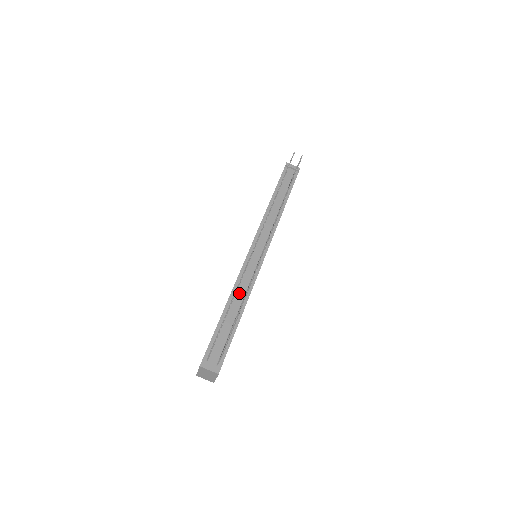
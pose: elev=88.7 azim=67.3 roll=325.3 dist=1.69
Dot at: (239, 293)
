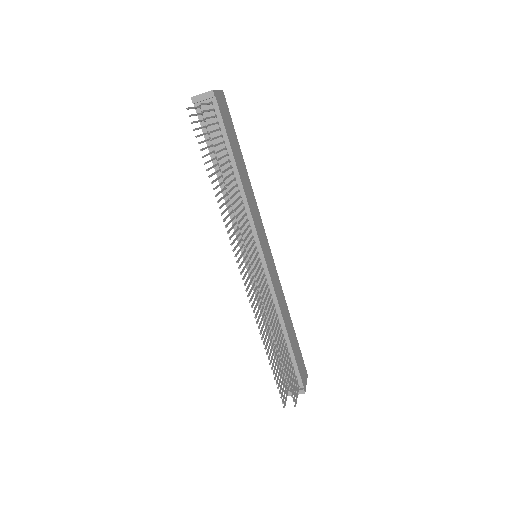
Dot at: occluded
